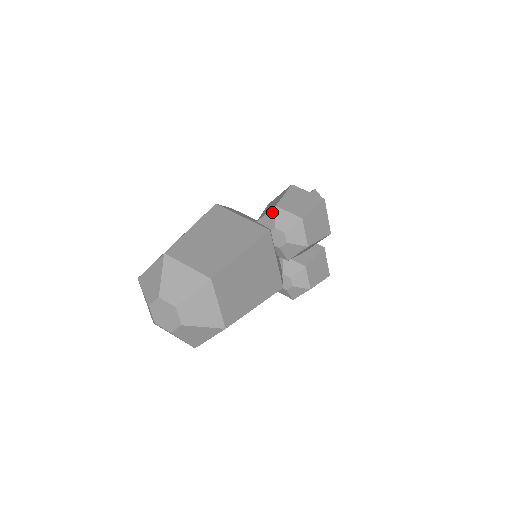
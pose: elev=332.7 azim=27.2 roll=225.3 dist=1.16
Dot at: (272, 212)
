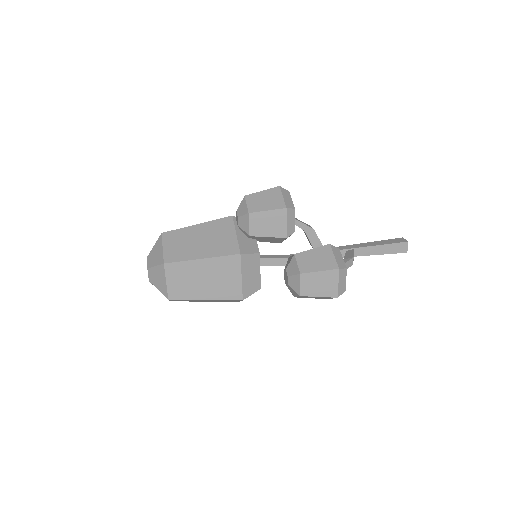
Dot at: occluded
